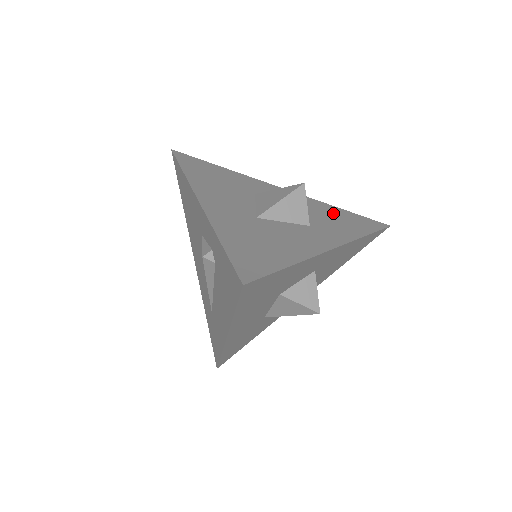
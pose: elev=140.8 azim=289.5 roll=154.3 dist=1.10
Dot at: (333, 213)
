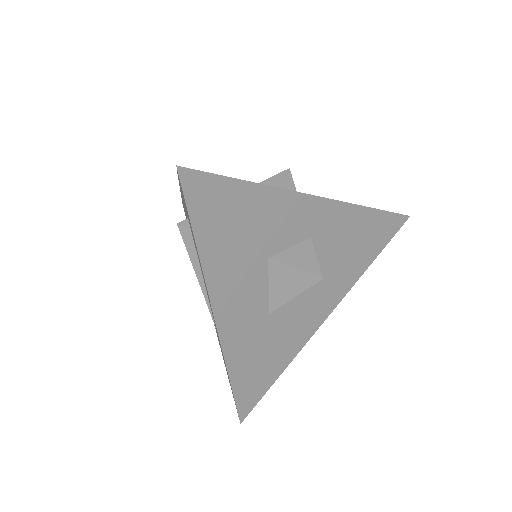
Dot at: occluded
